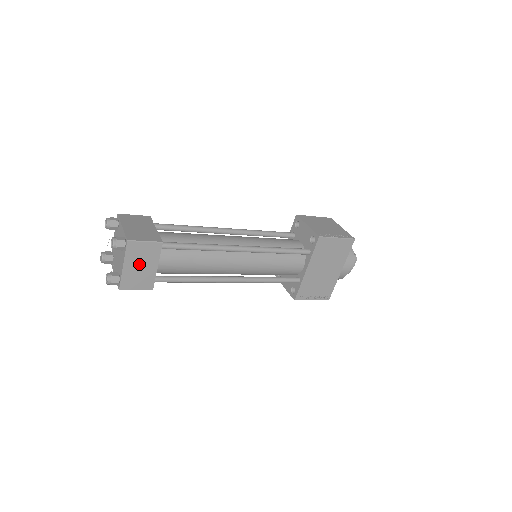
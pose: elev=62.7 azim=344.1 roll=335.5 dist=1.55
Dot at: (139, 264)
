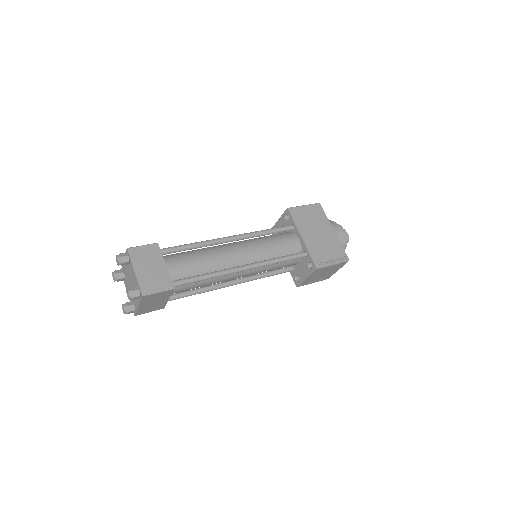
Dot at: (148, 267)
